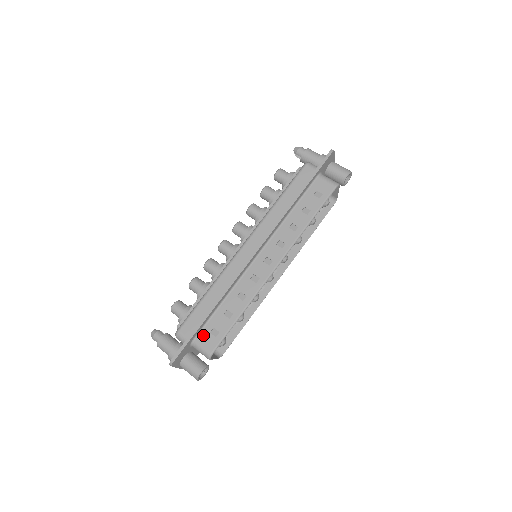
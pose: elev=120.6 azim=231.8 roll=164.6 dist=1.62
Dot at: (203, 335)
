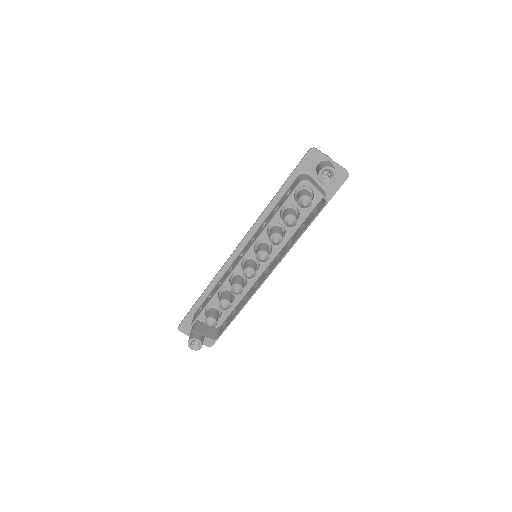
Dot at: (197, 311)
